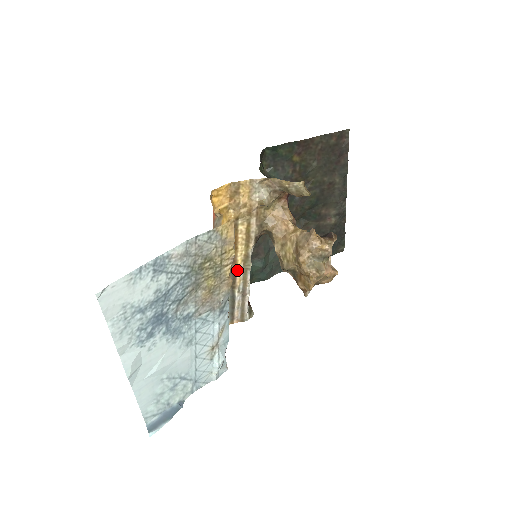
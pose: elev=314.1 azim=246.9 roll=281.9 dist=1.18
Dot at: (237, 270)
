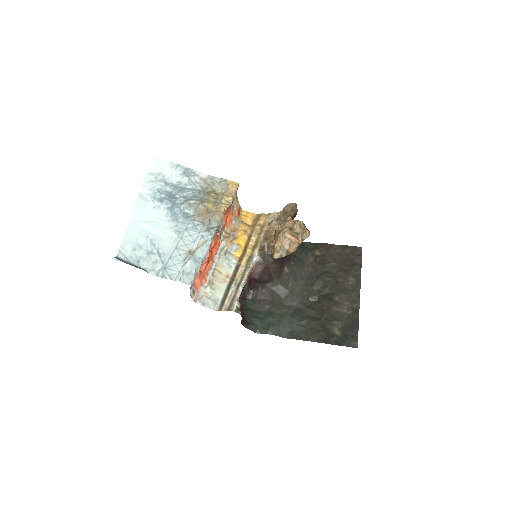
Dot at: (240, 266)
